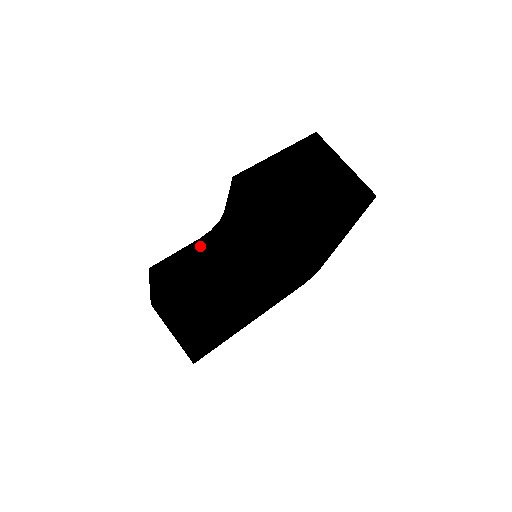
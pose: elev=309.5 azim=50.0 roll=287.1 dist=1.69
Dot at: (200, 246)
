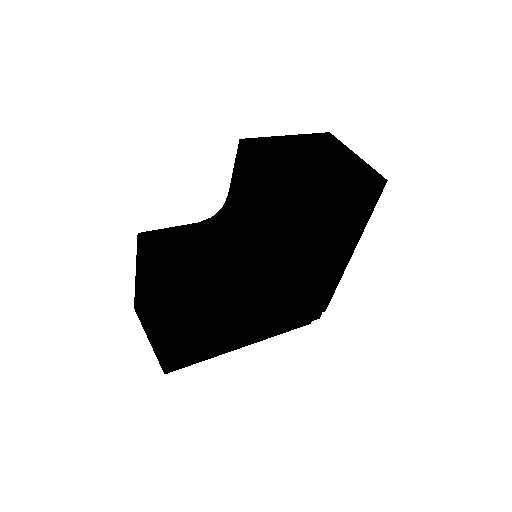
Dot at: (197, 228)
